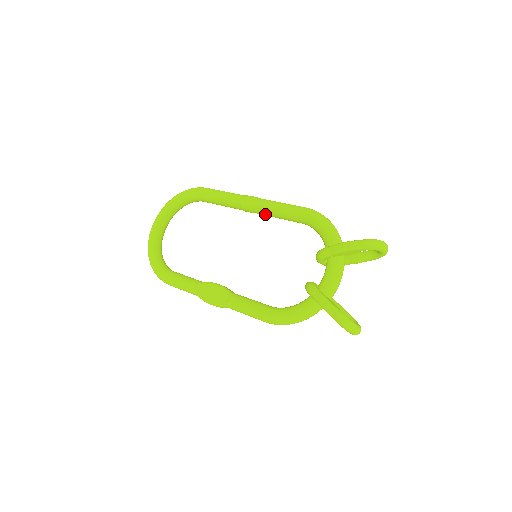
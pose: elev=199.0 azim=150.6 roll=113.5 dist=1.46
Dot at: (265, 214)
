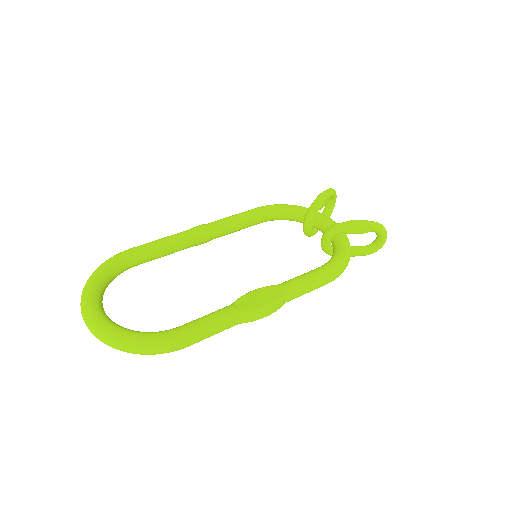
Dot at: (226, 230)
